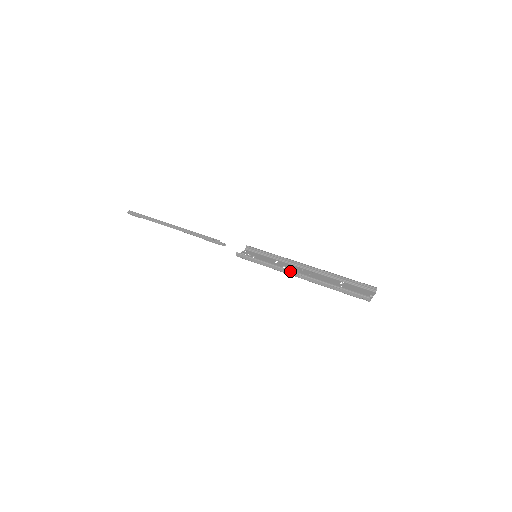
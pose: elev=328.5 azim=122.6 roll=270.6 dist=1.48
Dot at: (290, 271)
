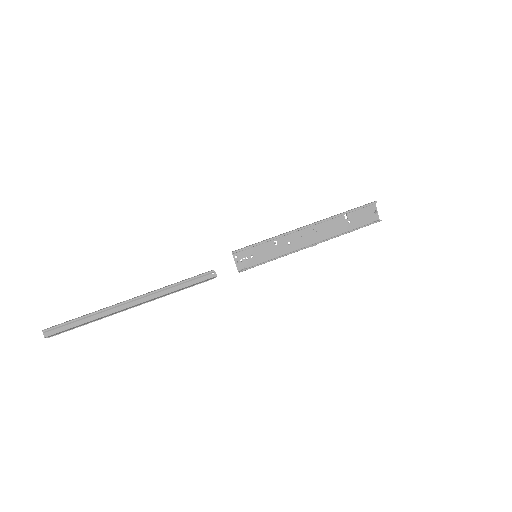
Dot at: occluded
